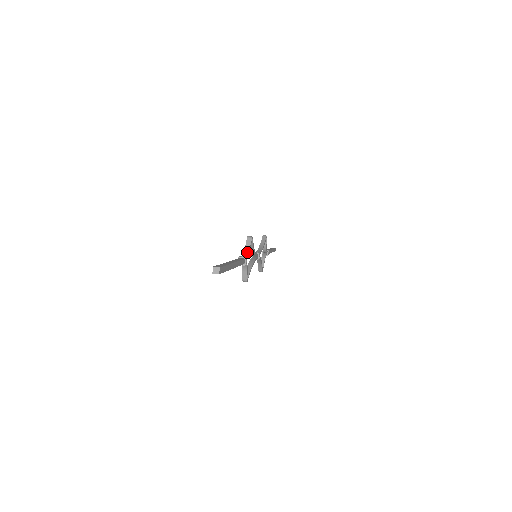
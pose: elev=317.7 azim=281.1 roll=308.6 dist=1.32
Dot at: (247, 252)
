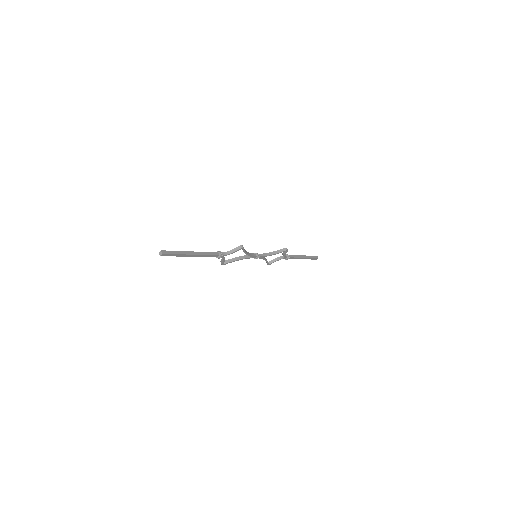
Dot at: (230, 252)
